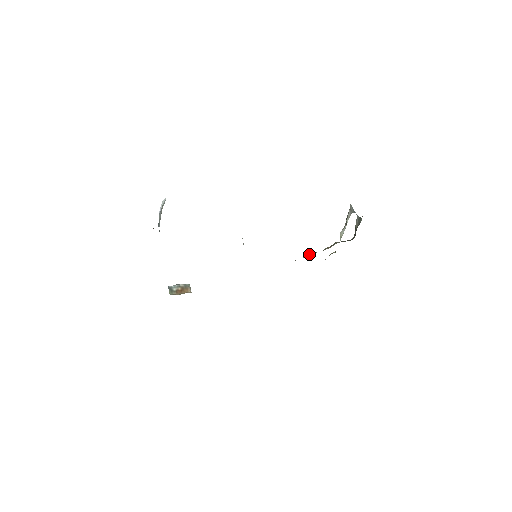
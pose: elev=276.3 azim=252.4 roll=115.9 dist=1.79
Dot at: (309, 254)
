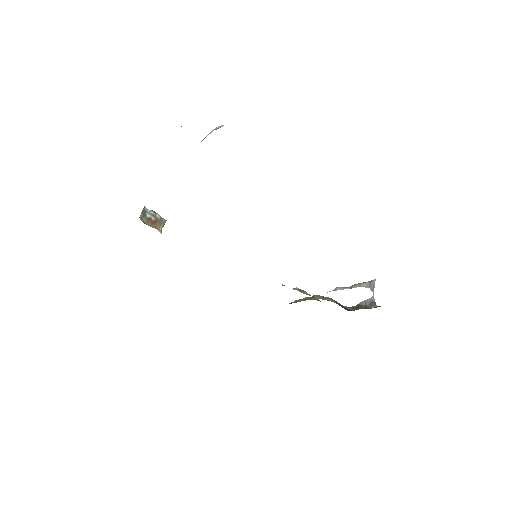
Dot at: (300, 290)
